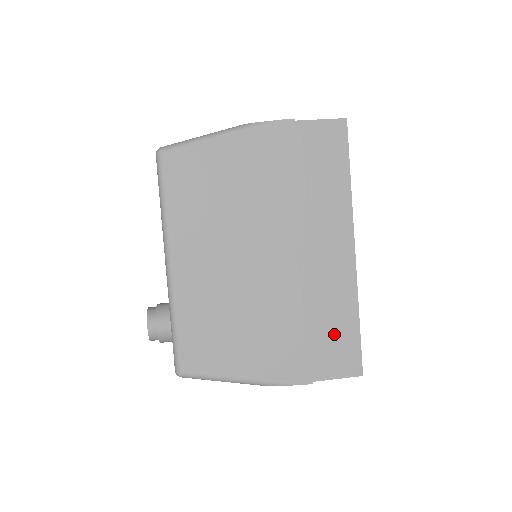
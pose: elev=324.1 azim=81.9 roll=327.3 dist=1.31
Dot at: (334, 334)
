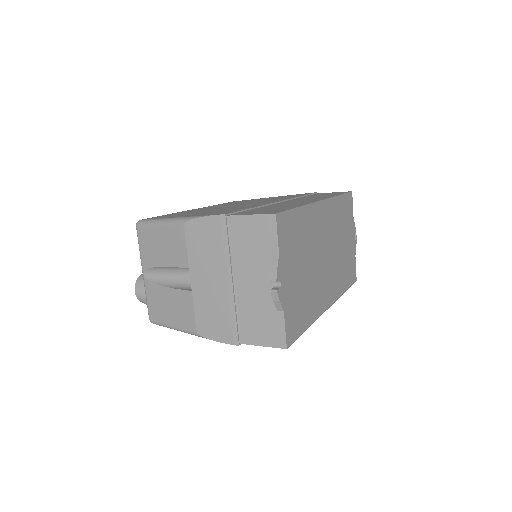
Dot at: (270, 209)
